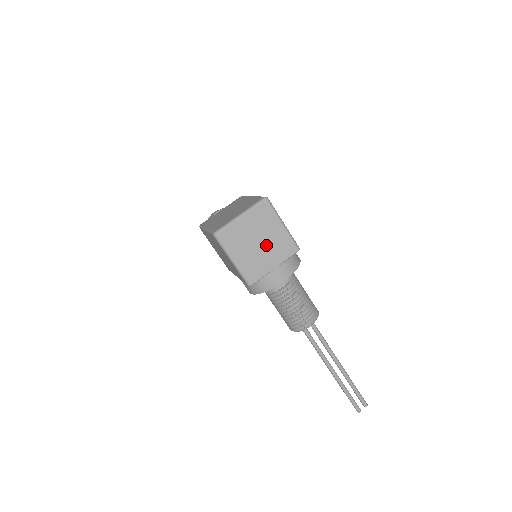
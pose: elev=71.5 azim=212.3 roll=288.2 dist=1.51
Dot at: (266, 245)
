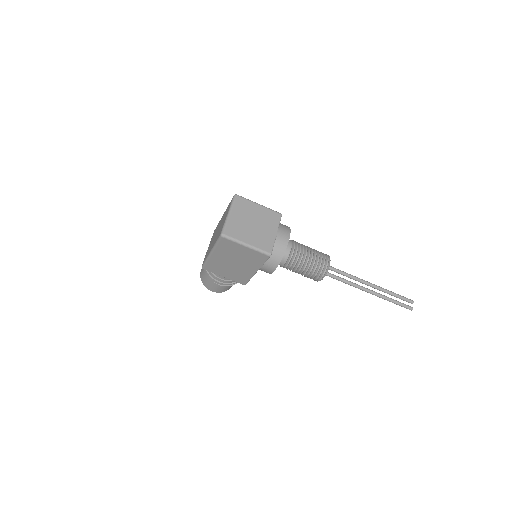
Dot at: (259, 223)
